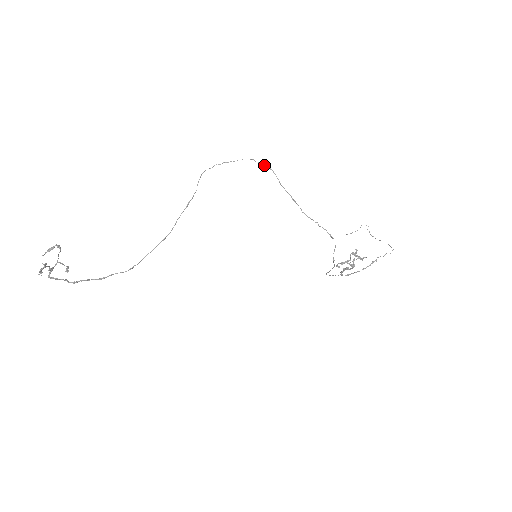
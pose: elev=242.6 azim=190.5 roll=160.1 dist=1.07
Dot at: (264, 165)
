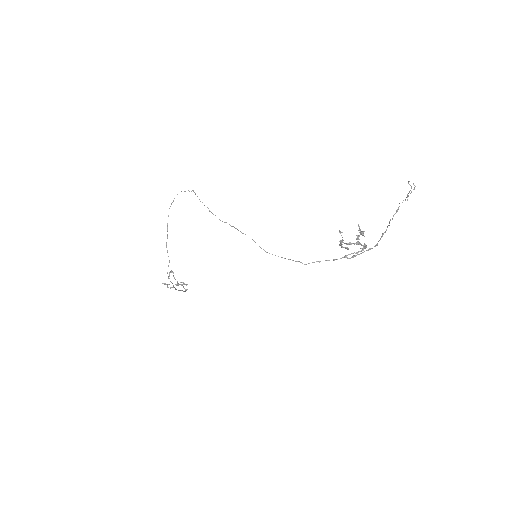
Dot at: (189, 191)
